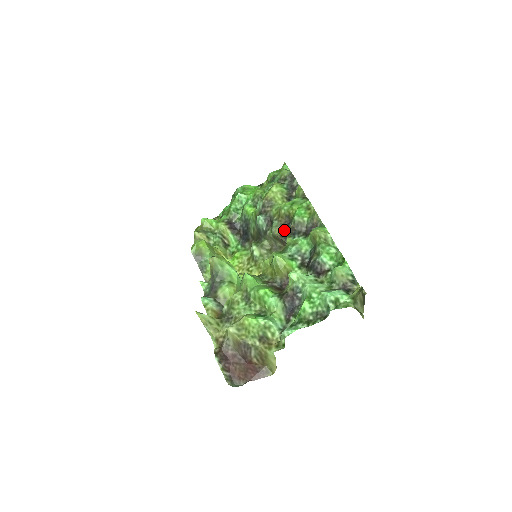
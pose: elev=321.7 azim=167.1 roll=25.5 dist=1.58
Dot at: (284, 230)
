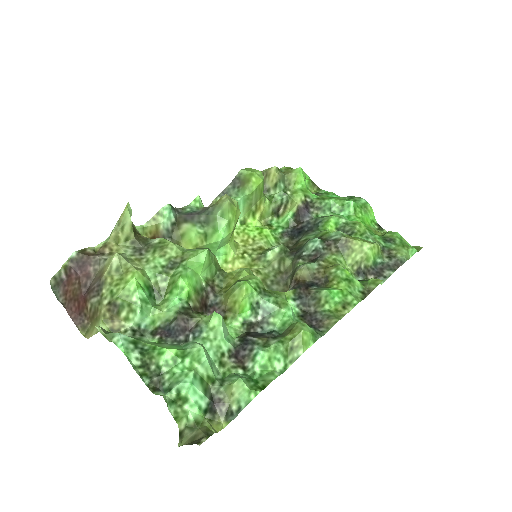
Dot at: (305, 281)
